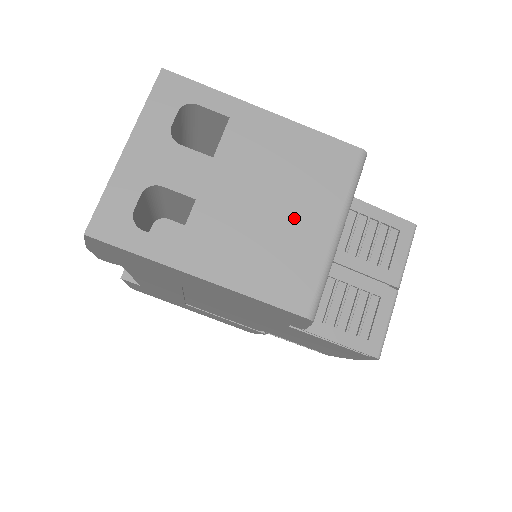
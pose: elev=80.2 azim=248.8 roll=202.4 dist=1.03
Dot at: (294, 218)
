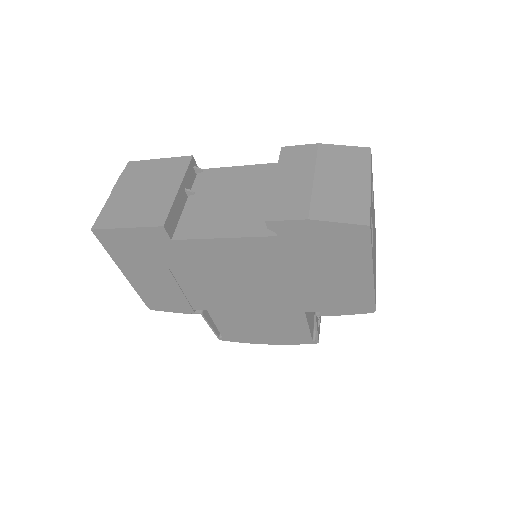
Dot at: occluded
